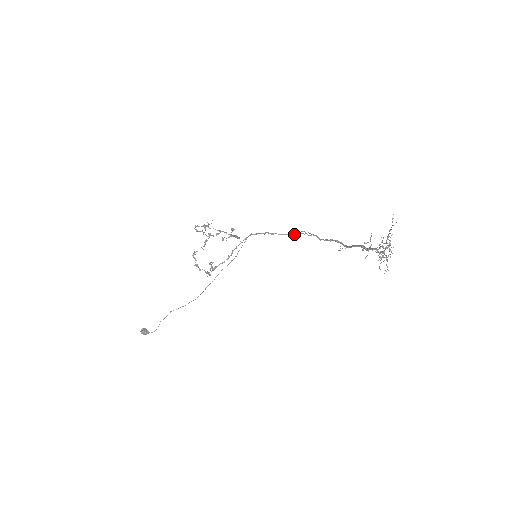
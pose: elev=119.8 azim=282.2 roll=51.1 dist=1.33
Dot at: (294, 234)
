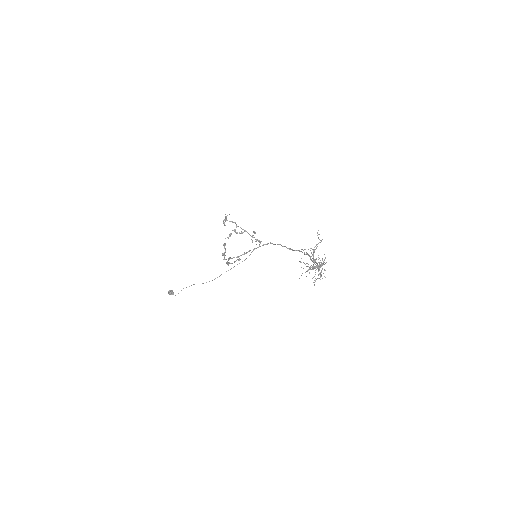
Dot at: (296, 250)
